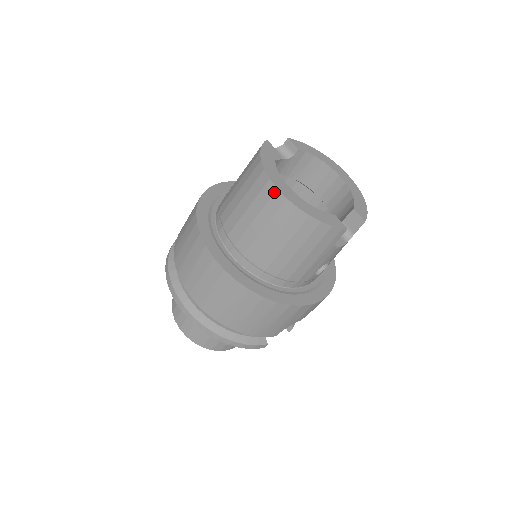
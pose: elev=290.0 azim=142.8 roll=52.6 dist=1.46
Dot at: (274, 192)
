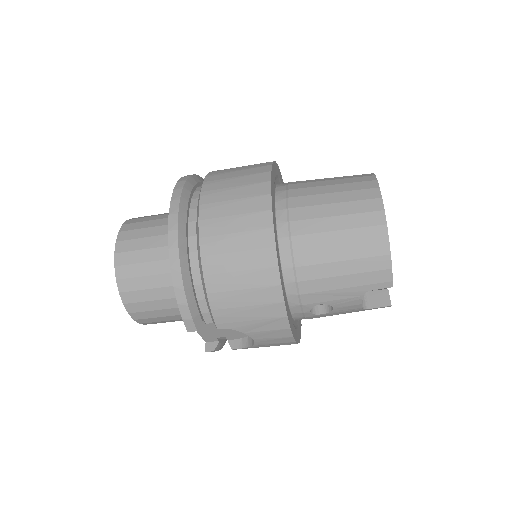
Dot at: (376, 197)
